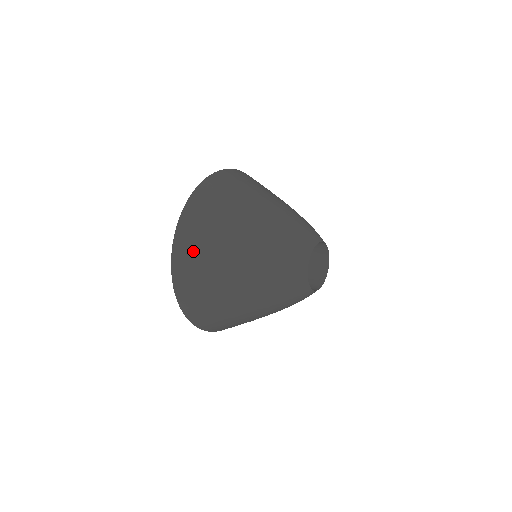
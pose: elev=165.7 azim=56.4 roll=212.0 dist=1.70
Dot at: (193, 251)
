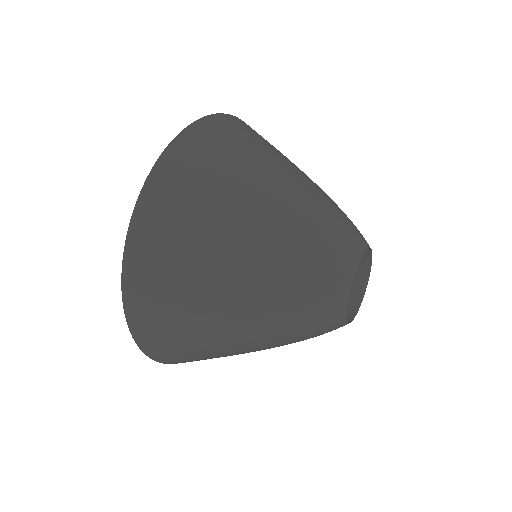
Dot at: (158, 297)
